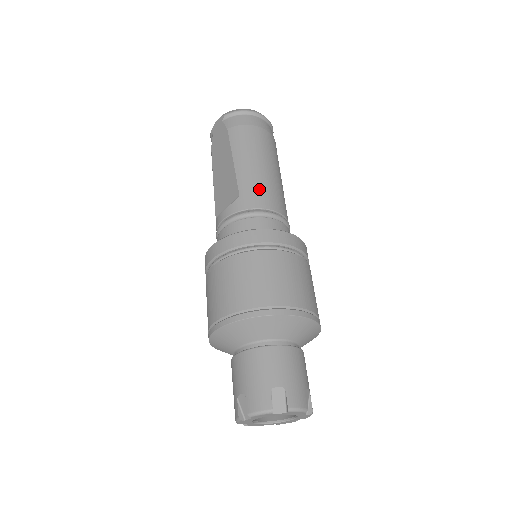
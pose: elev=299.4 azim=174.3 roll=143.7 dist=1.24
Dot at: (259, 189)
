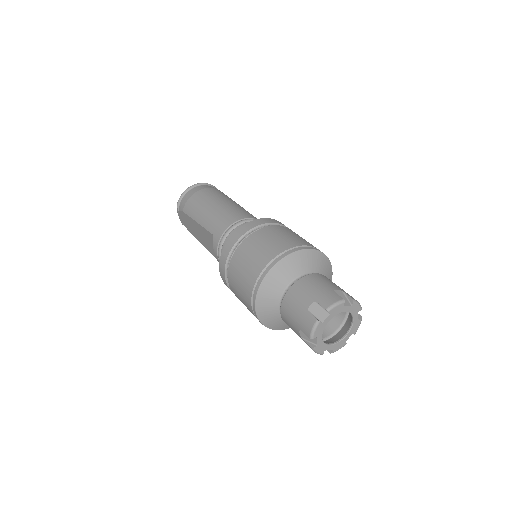
Dot at: (219, 220)
